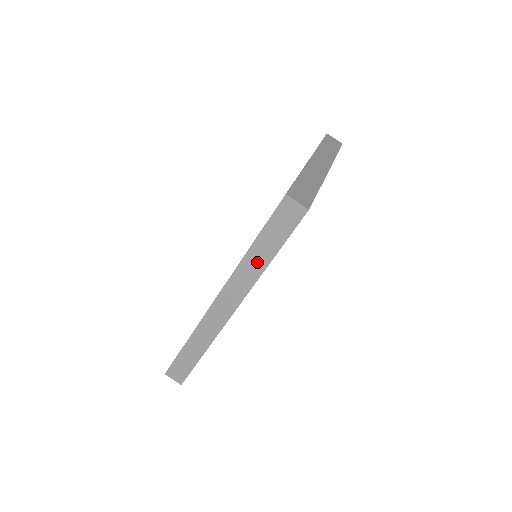
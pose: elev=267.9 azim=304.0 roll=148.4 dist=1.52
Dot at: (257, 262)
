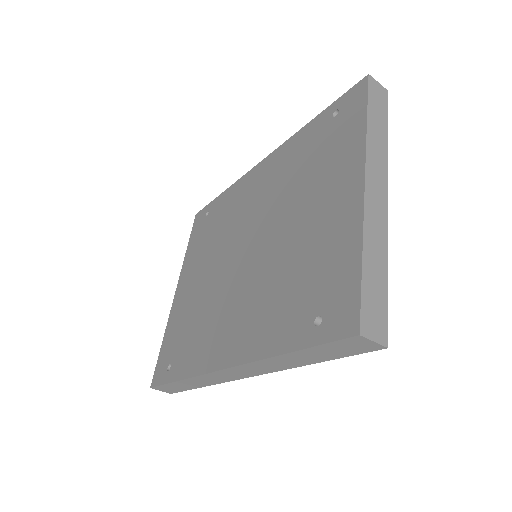
Dot at: (291, 362)
